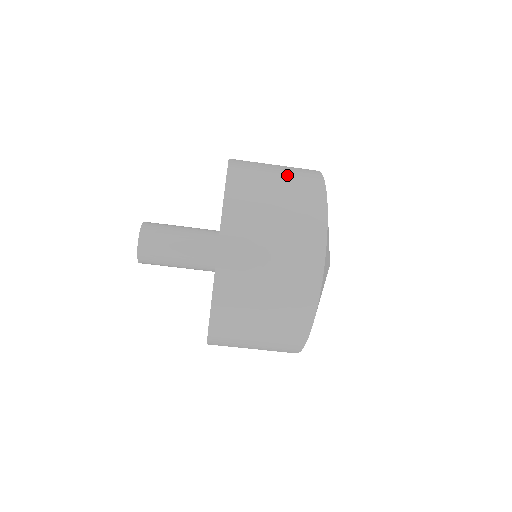
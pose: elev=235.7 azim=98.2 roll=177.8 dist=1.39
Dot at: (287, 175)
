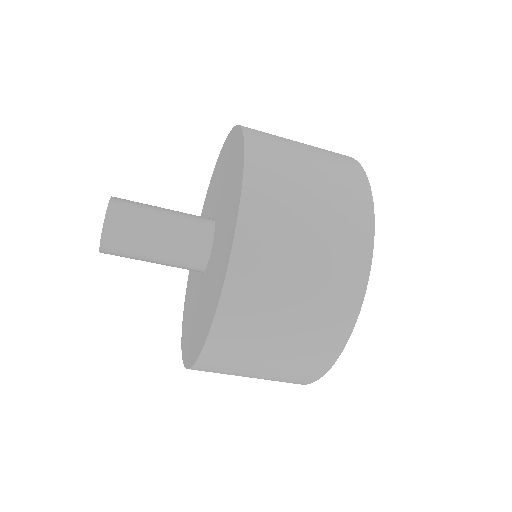
Dot at: (325, 217)
